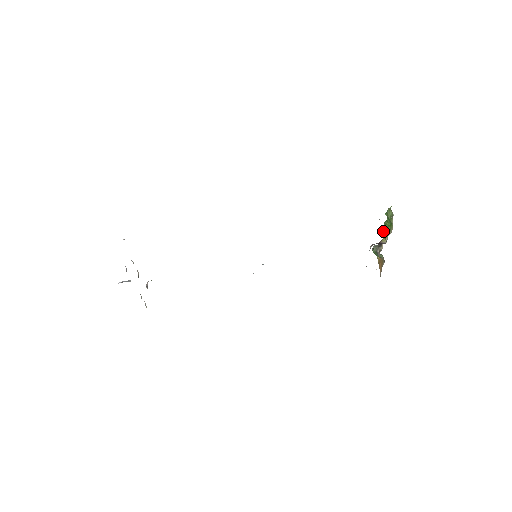
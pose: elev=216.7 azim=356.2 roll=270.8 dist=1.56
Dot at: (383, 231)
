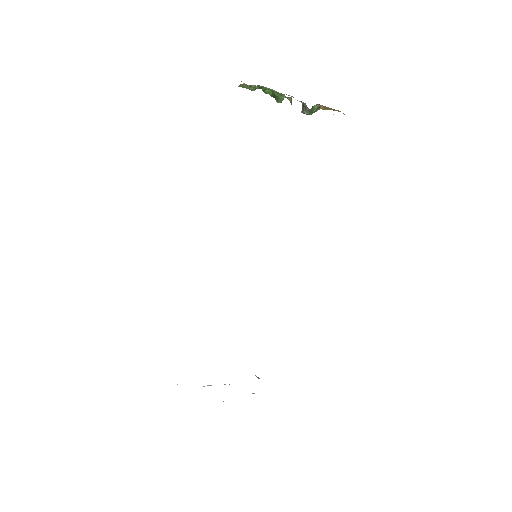
Dot at: (279, 98)
